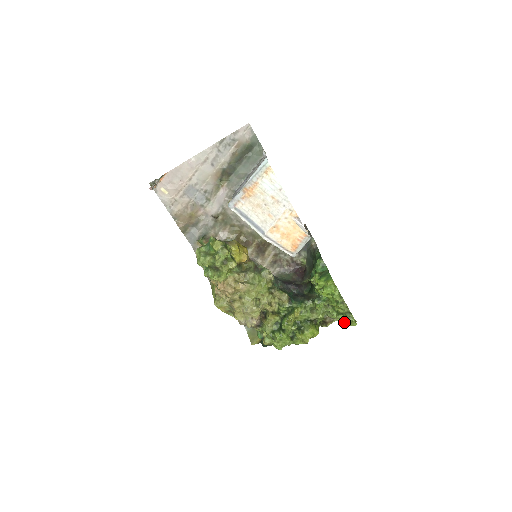
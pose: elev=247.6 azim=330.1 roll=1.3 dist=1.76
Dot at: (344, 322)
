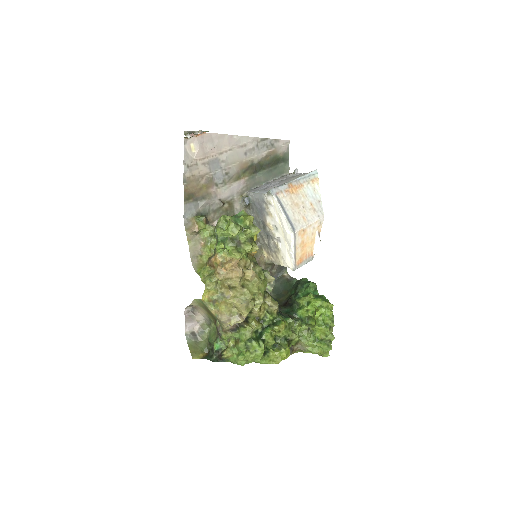
Dot at: (315, 352)
